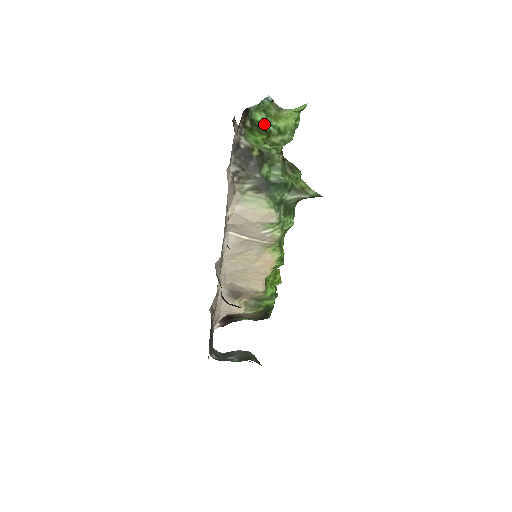
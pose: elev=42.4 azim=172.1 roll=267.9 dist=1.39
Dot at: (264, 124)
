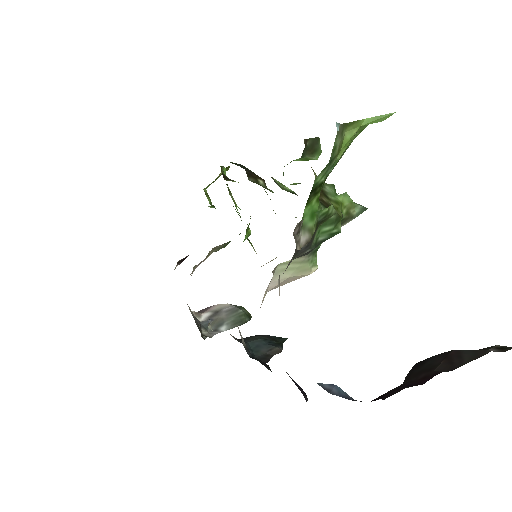
Dot at: (323, 178)
